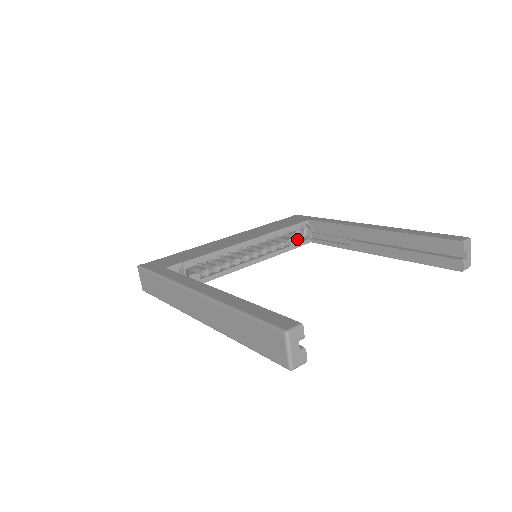
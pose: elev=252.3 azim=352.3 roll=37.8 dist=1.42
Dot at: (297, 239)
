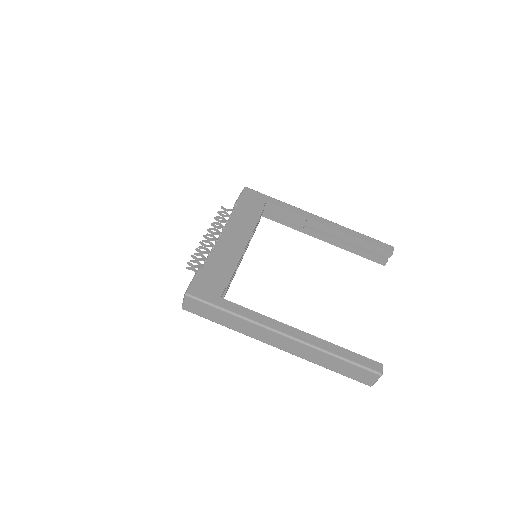
Dot at: (259, 219)
